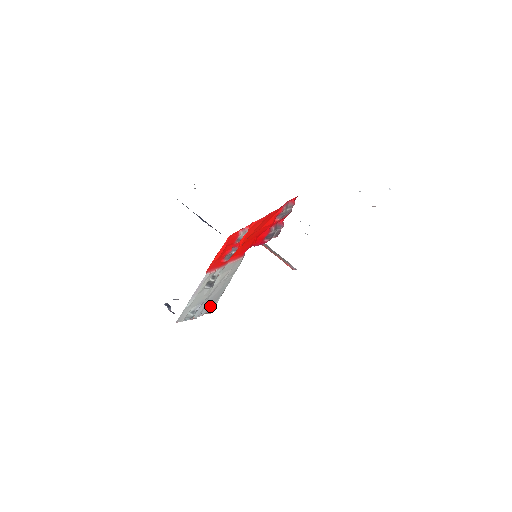
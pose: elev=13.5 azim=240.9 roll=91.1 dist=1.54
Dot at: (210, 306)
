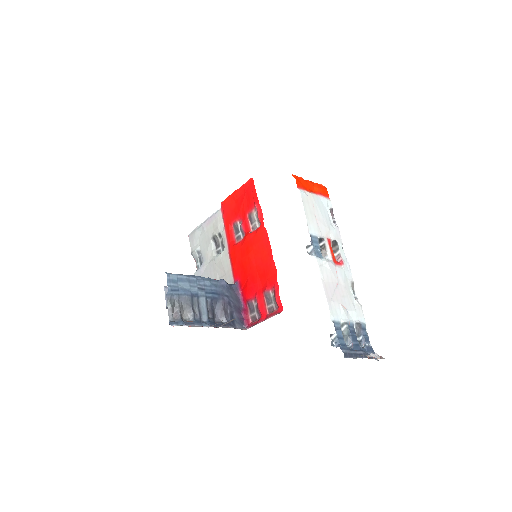
Dot at: occluded
